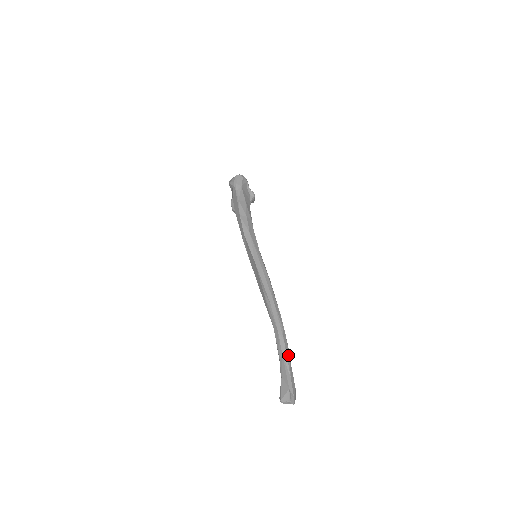
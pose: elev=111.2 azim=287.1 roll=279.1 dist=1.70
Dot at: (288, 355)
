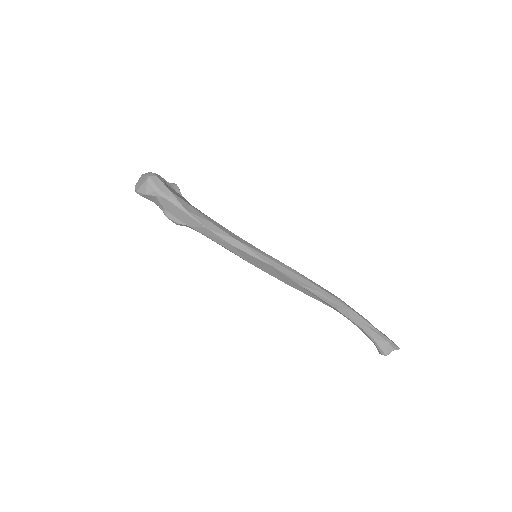
Dot at: (364, 318)
